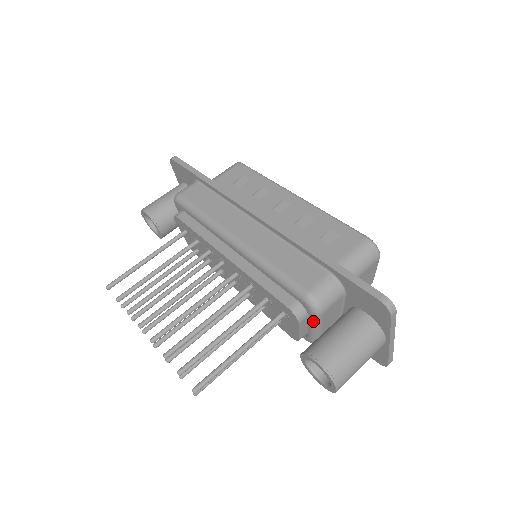
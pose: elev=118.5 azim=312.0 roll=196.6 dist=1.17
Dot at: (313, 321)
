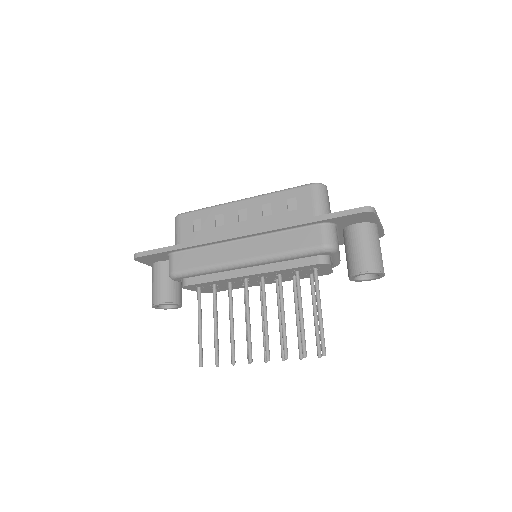
Dot at: (335, 256)
